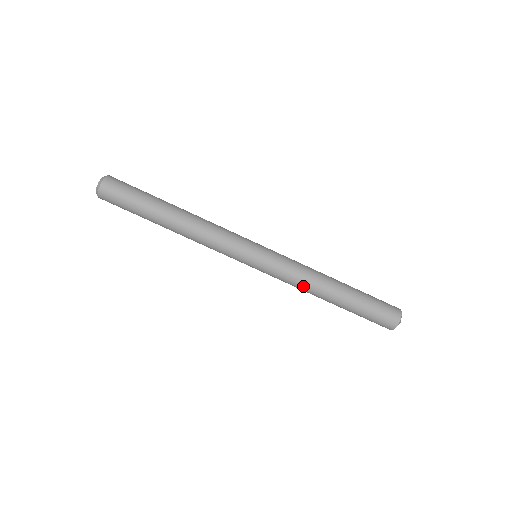
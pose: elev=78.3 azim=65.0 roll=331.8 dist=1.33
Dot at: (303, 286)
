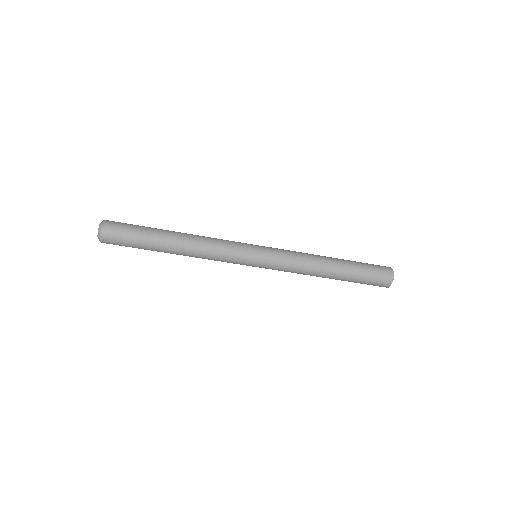
Dot at: occluded
